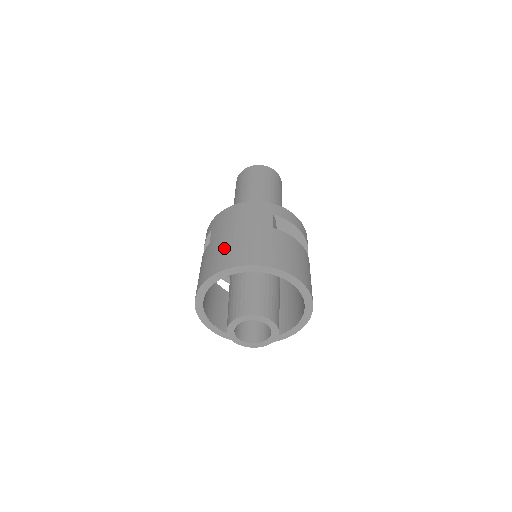
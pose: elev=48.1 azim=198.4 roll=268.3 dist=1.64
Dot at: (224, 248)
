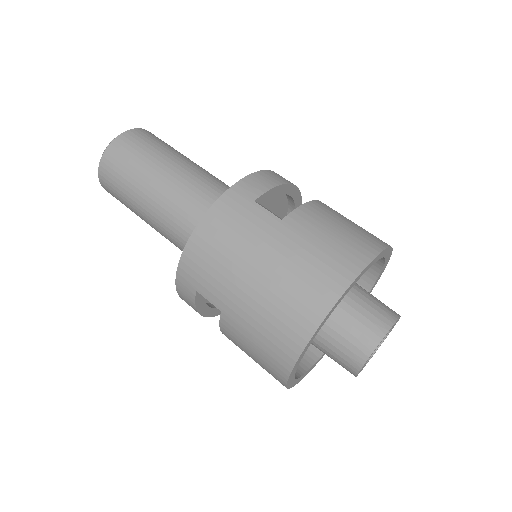
Dot at: (267, 308)
